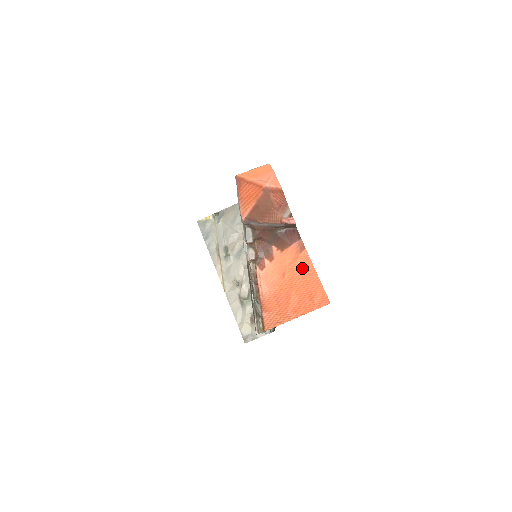
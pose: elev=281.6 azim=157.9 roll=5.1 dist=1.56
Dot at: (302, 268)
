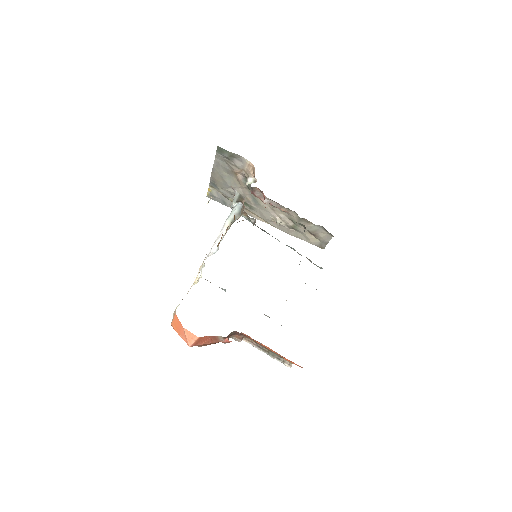
Dot at: occluded
